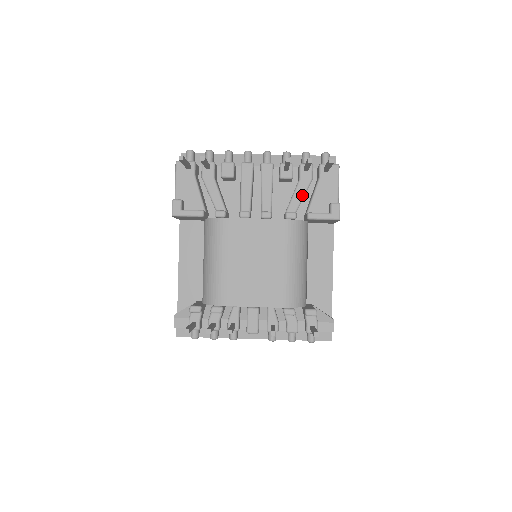
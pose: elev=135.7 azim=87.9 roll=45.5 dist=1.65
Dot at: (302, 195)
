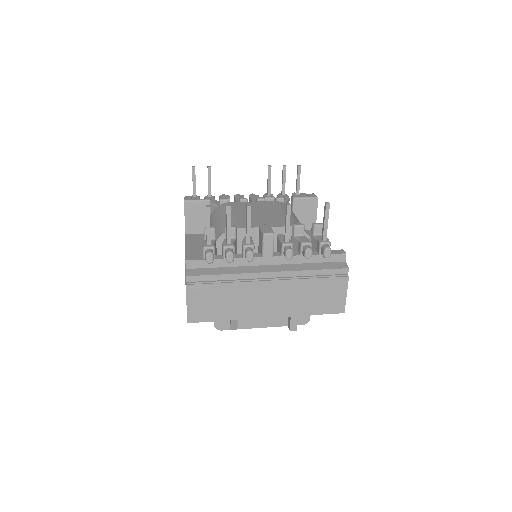
Dot at: (285, 201)
